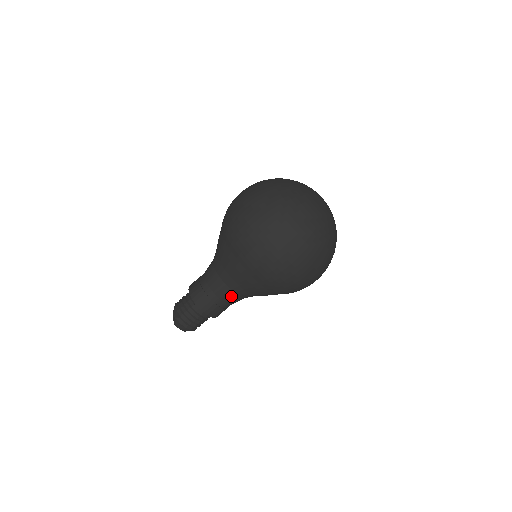
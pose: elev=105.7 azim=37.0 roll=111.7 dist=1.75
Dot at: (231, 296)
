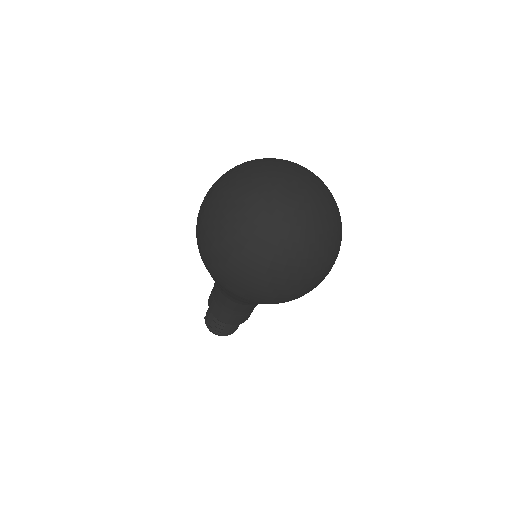
Dot at: (222, 296)
